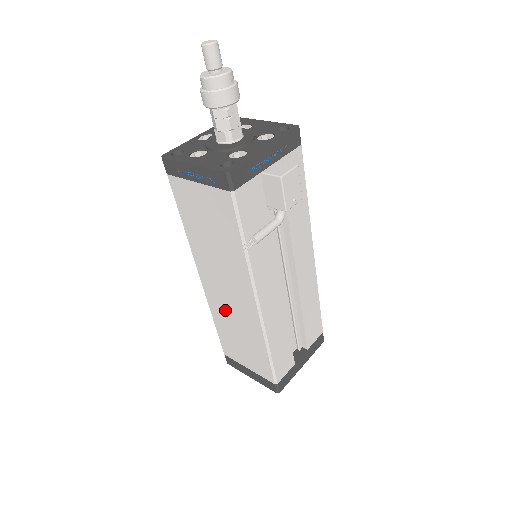
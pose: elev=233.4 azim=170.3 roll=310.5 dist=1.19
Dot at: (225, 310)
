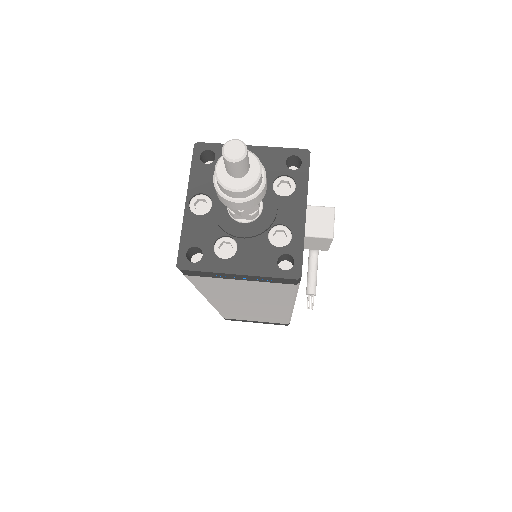
Dot at: (240, 310)
